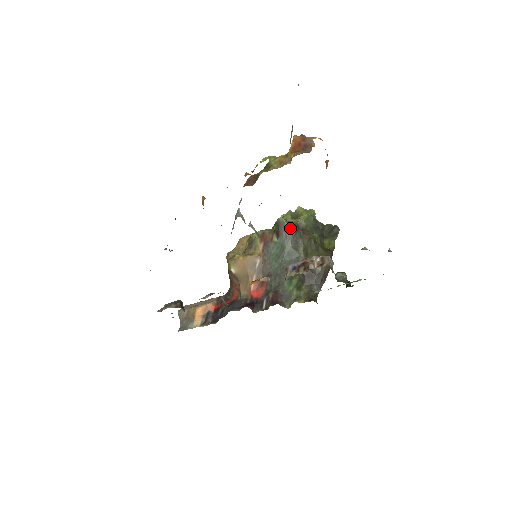
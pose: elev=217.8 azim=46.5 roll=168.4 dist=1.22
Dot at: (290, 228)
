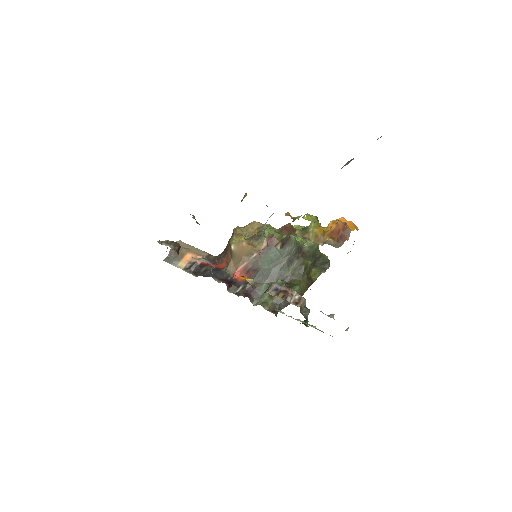
Dot at: (295, 248)
